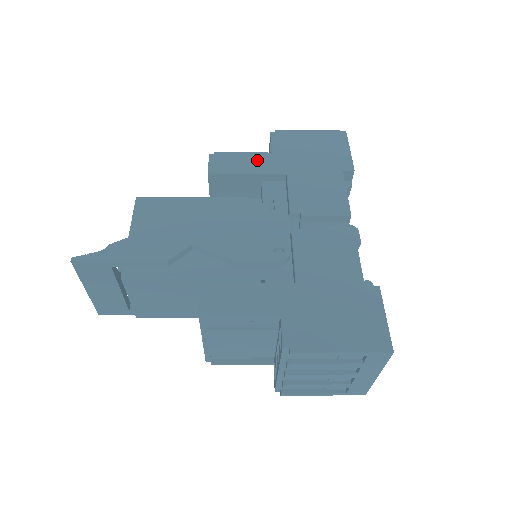
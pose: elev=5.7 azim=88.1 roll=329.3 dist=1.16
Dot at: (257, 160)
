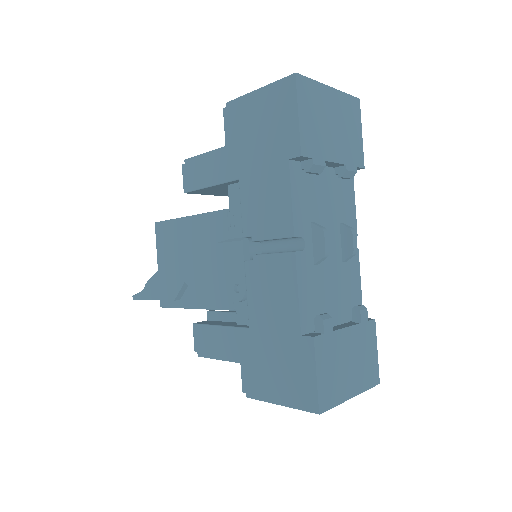
Dot at: (214, 163)
